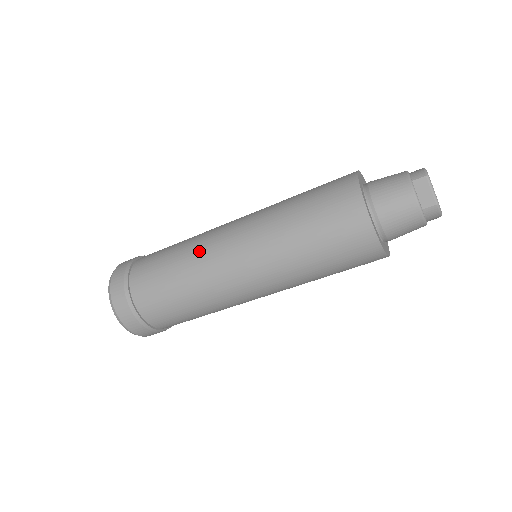
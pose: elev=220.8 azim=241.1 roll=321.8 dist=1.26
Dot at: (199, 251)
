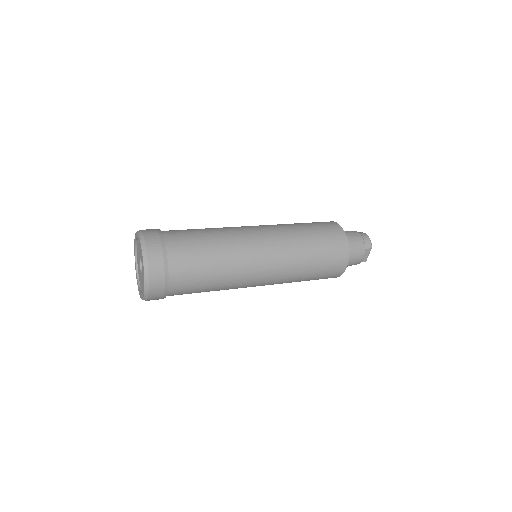
Dot at: (239, 266)
